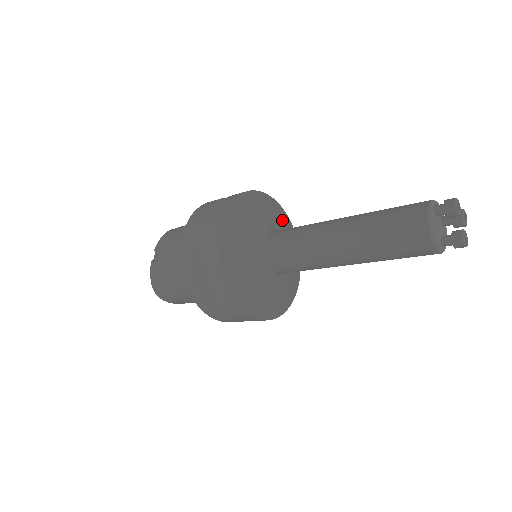
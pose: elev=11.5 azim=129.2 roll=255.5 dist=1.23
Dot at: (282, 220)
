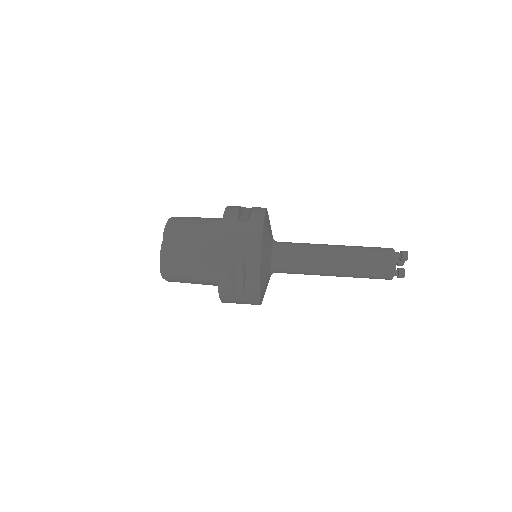
Dot at: occluded
